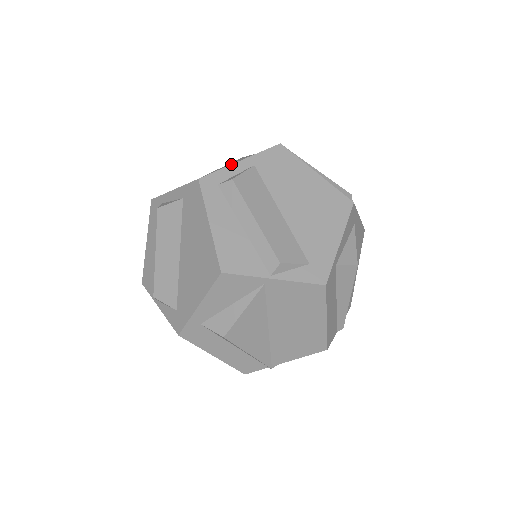
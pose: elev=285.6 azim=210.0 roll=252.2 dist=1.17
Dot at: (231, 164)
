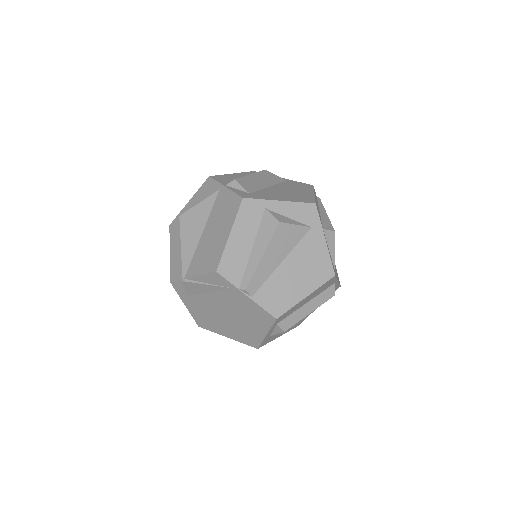
Dot at: occluded
